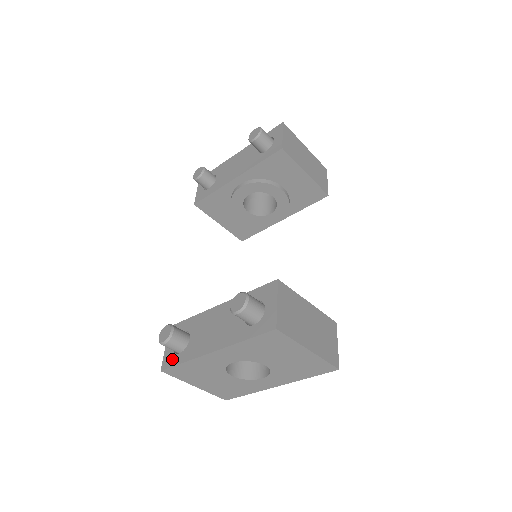
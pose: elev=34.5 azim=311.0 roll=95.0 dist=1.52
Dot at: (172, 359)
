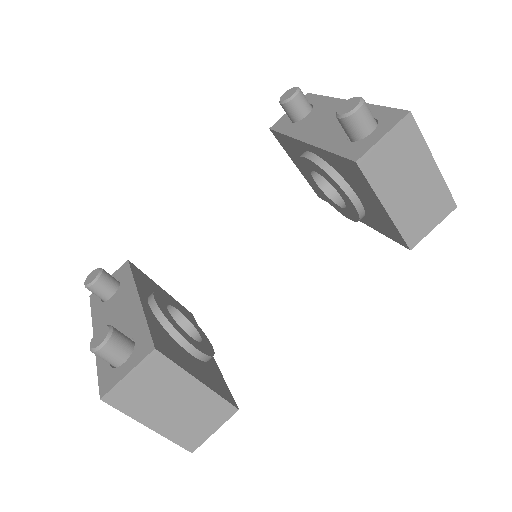
Dot at: (96, 297)
